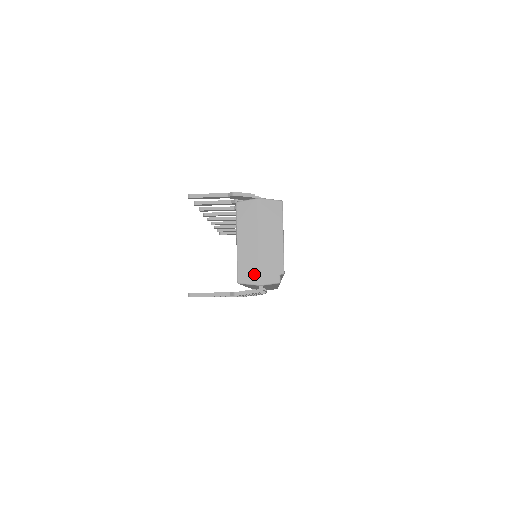
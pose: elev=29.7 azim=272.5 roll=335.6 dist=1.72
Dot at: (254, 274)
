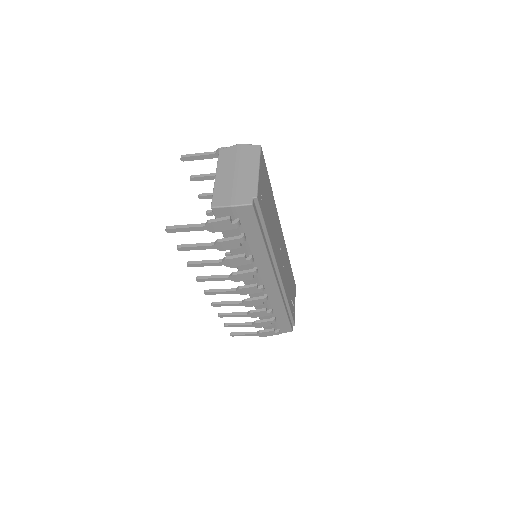
Dot at: (227, 198)
